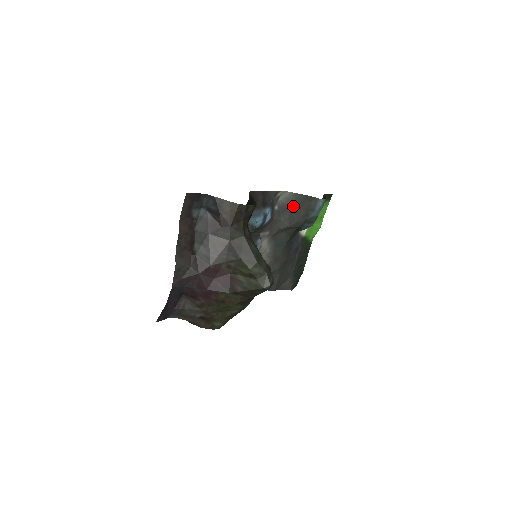
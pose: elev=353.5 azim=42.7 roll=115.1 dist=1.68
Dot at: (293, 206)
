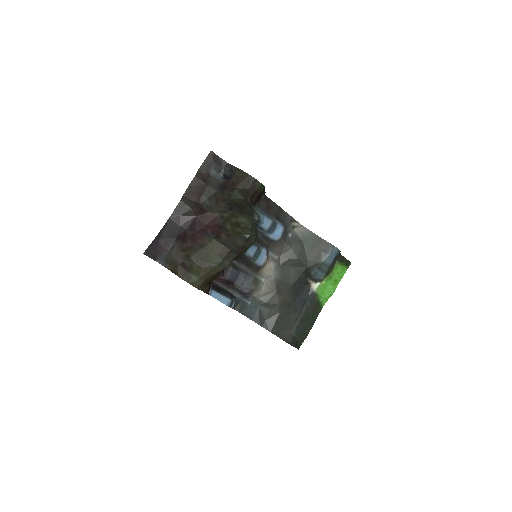
Dot at: (306, 242)
